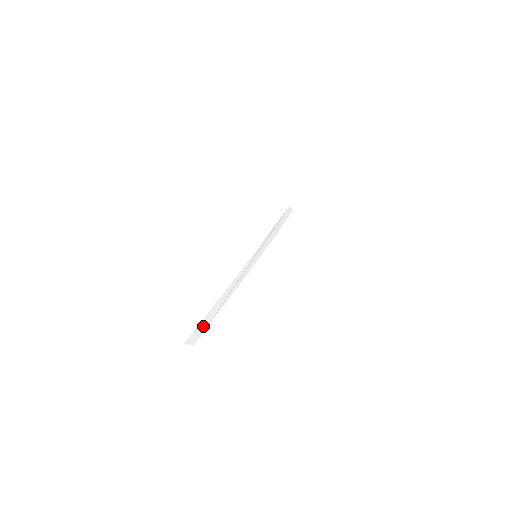
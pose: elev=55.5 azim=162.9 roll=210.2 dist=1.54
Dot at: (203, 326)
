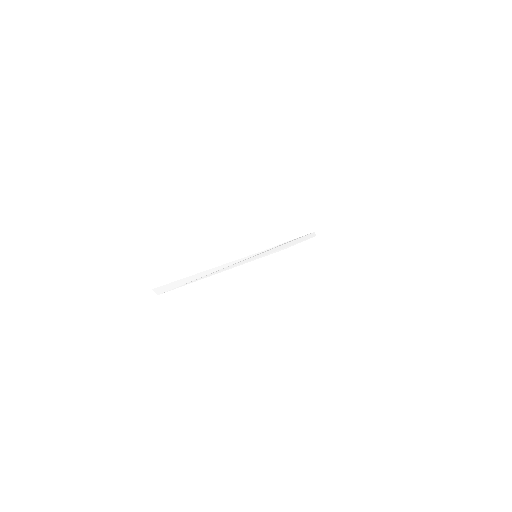
Dot at: (176, 285)
